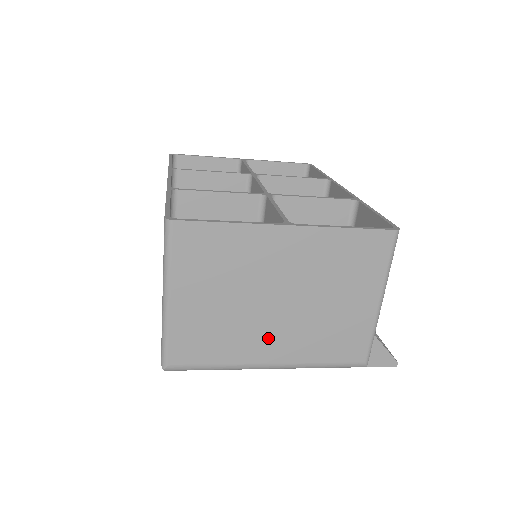
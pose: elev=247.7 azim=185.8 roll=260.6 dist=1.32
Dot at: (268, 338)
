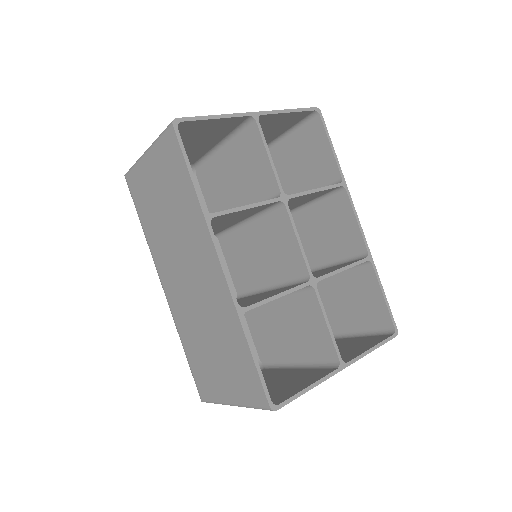
Dot at: occluded
